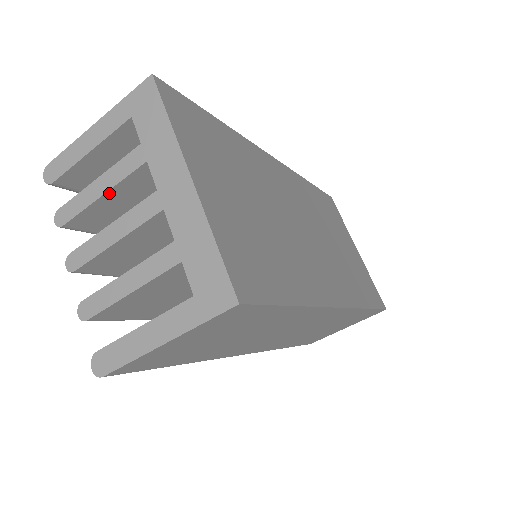
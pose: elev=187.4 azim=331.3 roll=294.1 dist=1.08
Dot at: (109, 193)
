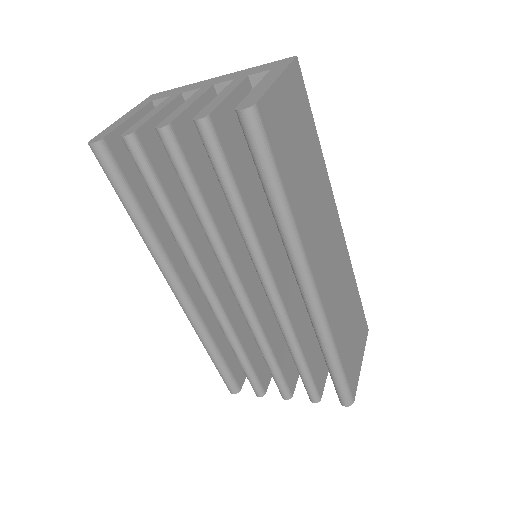
Dot at: (163, 112)
